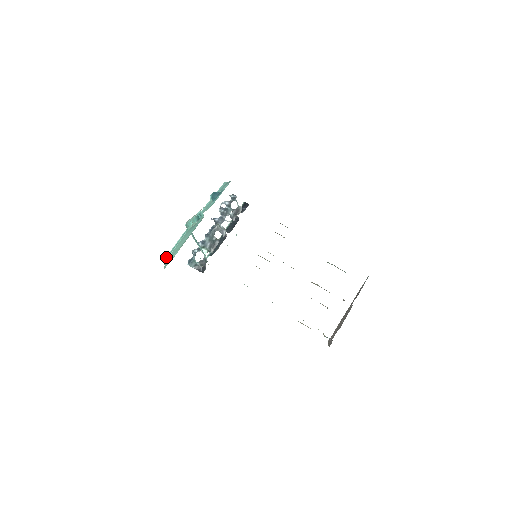
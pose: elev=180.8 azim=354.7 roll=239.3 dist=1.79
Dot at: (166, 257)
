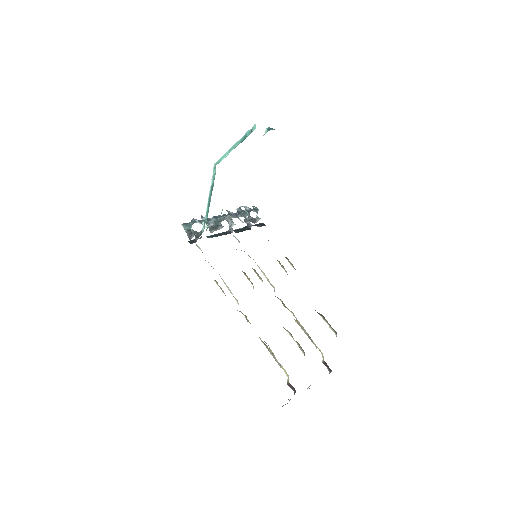
Dot at: occluded
